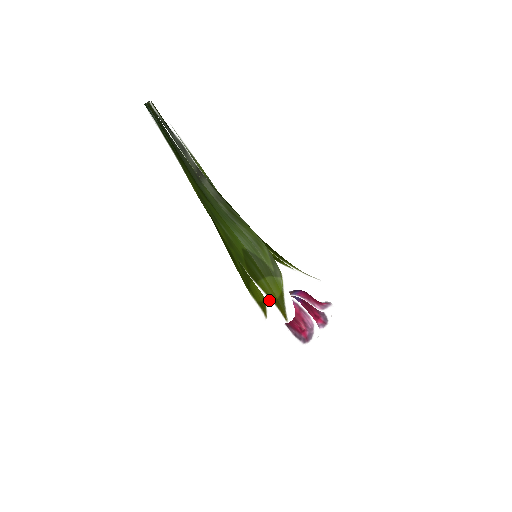
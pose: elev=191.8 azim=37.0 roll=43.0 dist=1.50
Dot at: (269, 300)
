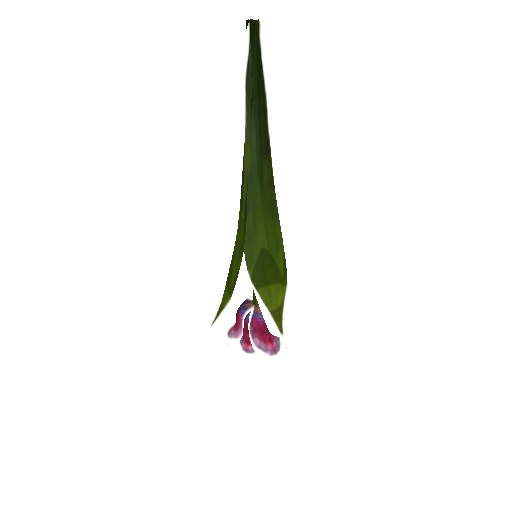
Dot at: (265, 310)
